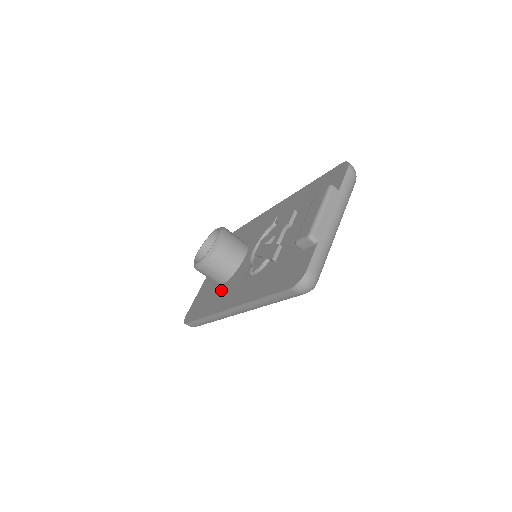
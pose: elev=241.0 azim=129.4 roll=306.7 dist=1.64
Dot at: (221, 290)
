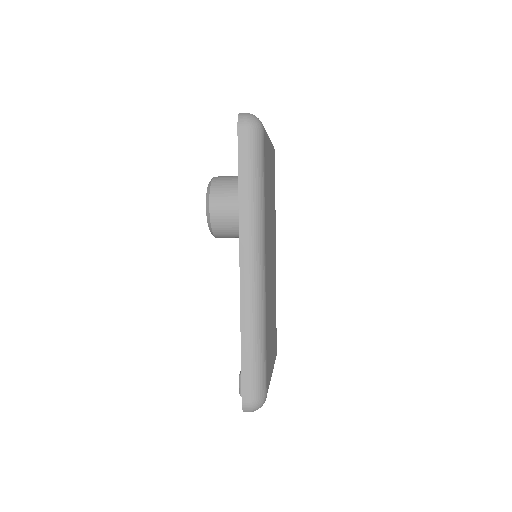
Dot at: occluded
